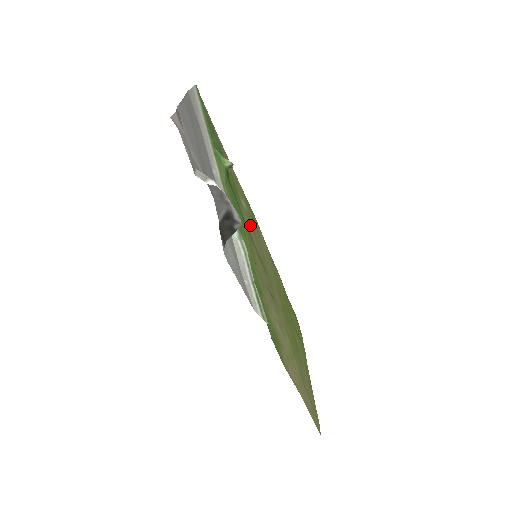
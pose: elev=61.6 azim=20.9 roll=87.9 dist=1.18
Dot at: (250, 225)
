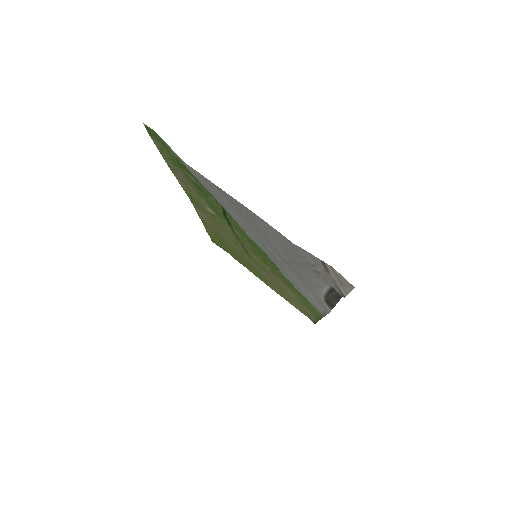
Dot at: (223, 226)
